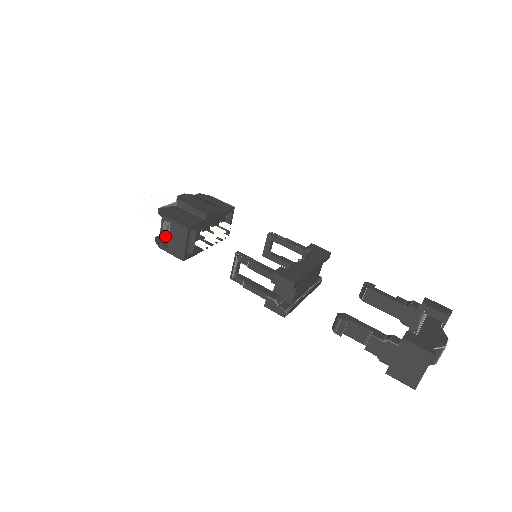
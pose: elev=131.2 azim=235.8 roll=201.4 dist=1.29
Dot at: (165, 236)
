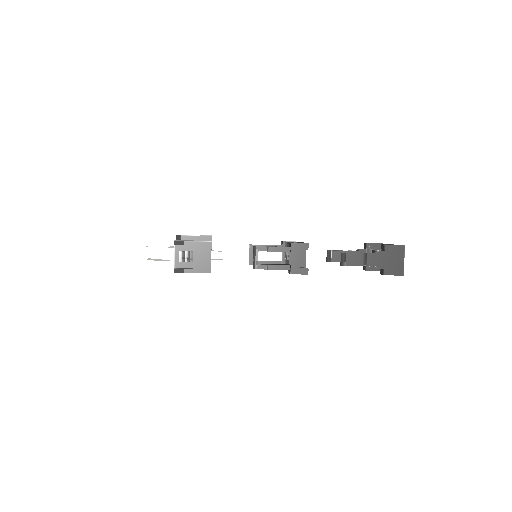
Dot at: (180, 266)
